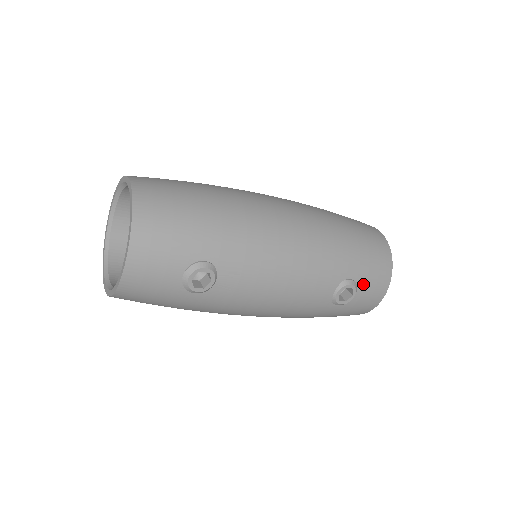
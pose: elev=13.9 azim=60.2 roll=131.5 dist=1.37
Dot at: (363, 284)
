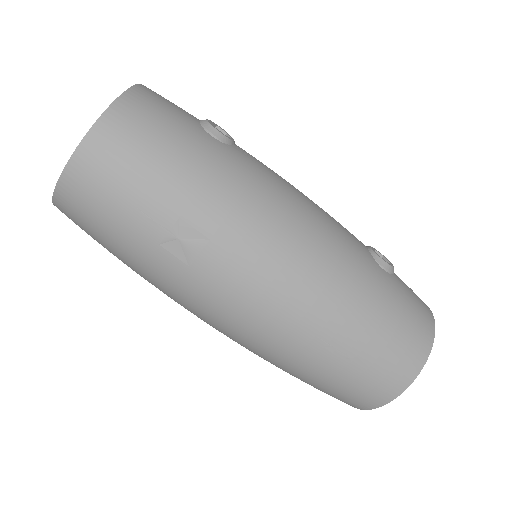
Dot at: occluded
